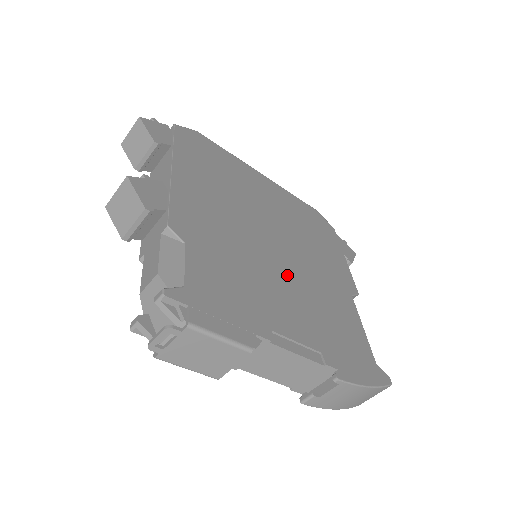
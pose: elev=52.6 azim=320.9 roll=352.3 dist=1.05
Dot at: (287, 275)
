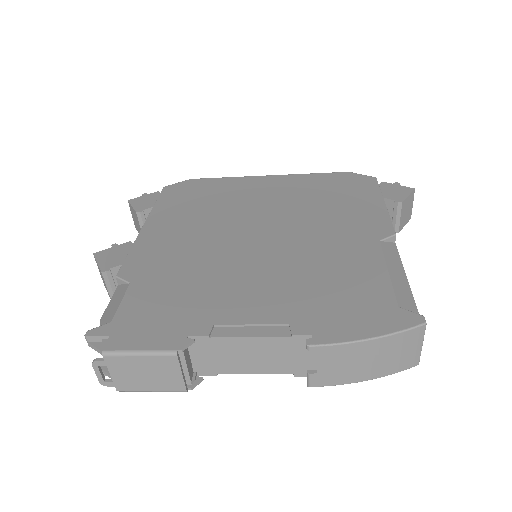
Dot at: (264, 260)
